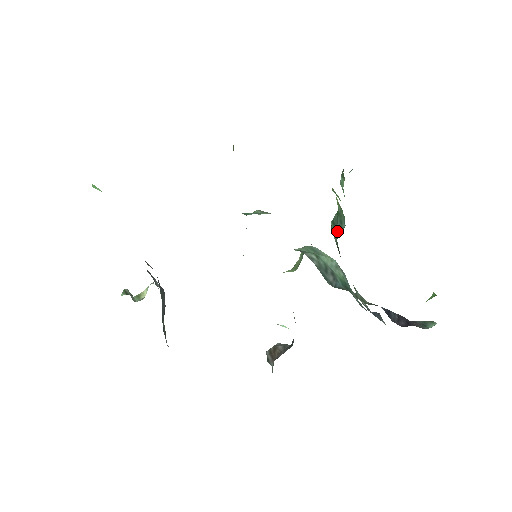
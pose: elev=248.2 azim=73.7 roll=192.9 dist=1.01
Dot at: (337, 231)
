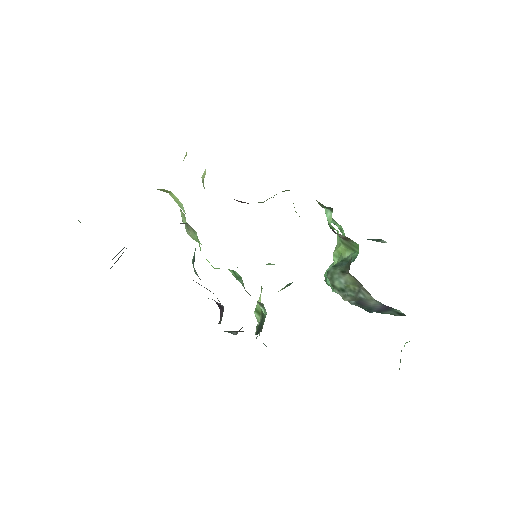
Dot at: (343, 265)
